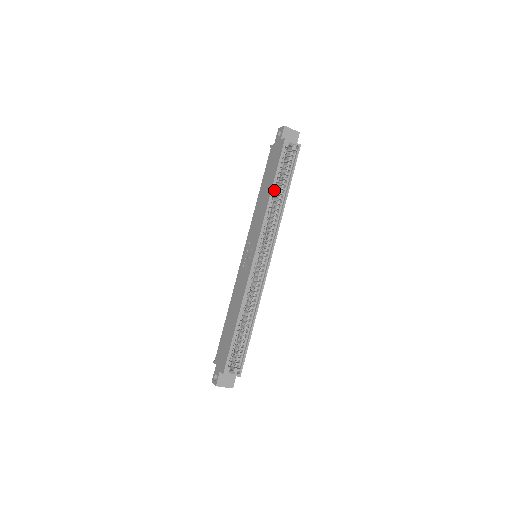
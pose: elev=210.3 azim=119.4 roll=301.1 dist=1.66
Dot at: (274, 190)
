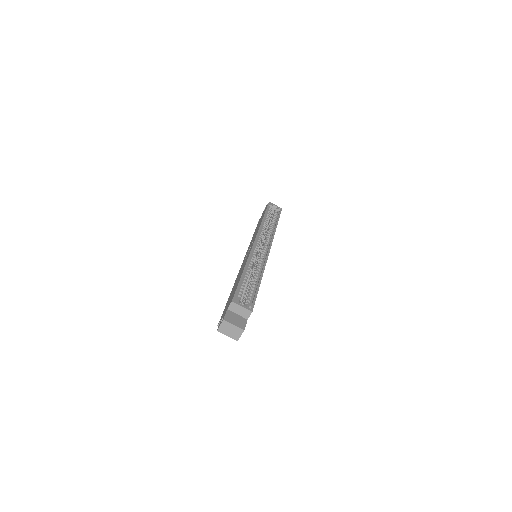
Dot at: (265, 220)
